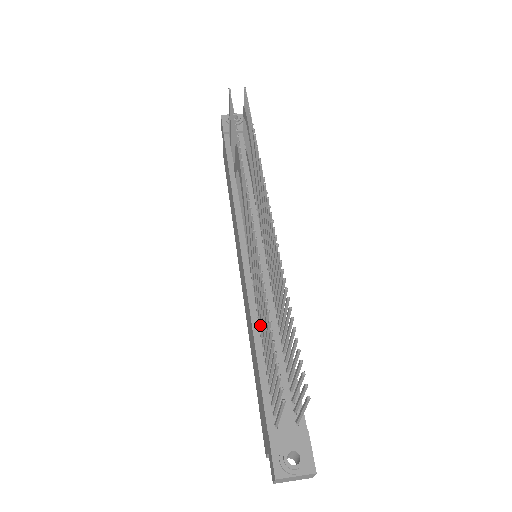
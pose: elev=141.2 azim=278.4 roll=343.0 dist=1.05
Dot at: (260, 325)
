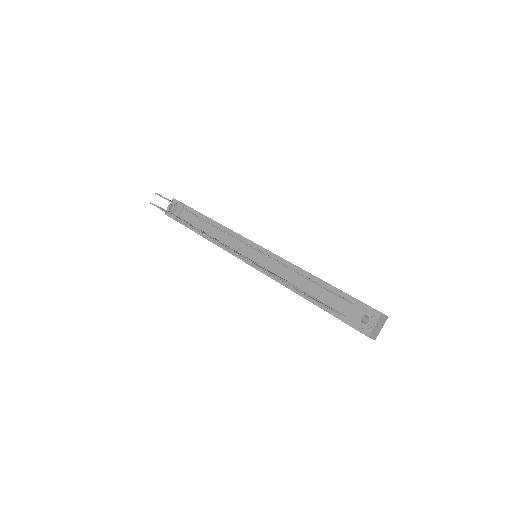
Dot at: occluded
